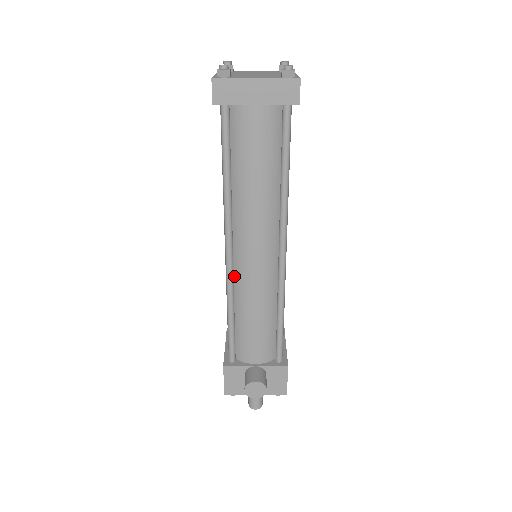
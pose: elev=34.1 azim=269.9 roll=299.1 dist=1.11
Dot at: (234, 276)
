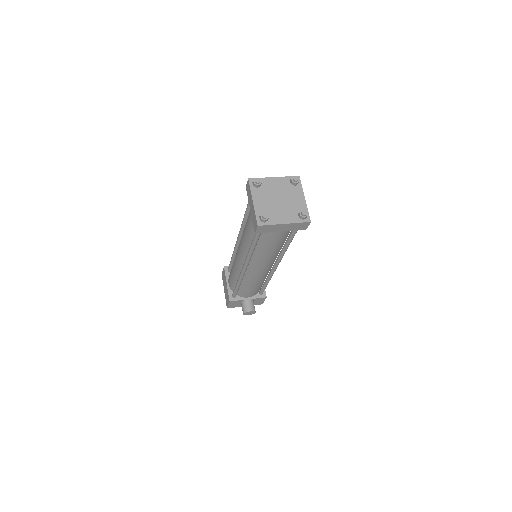
Dot at: occluded
